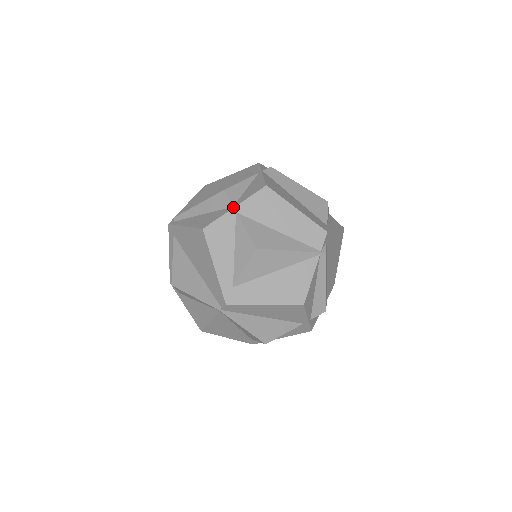
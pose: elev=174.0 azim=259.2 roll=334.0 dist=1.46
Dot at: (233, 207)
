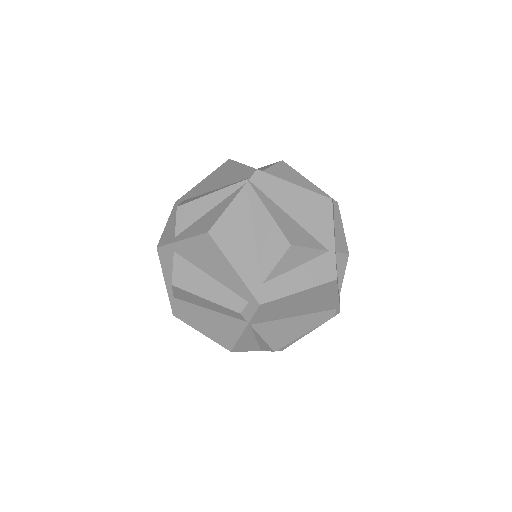
Dot at: occluded
